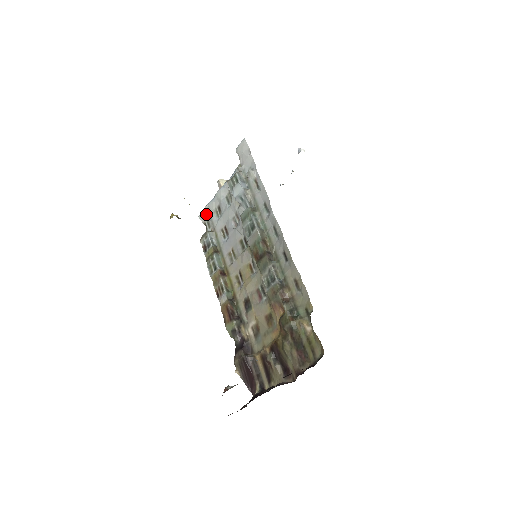
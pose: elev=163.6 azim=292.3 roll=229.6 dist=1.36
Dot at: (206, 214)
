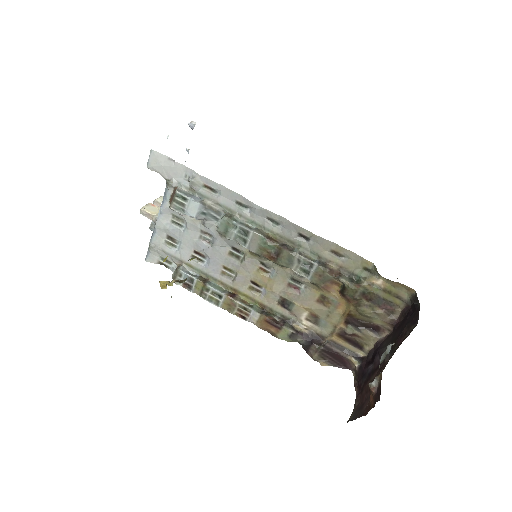
Dot at: (155, 253)
